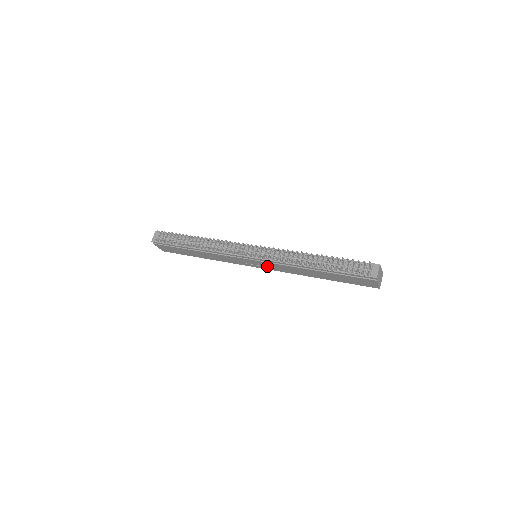
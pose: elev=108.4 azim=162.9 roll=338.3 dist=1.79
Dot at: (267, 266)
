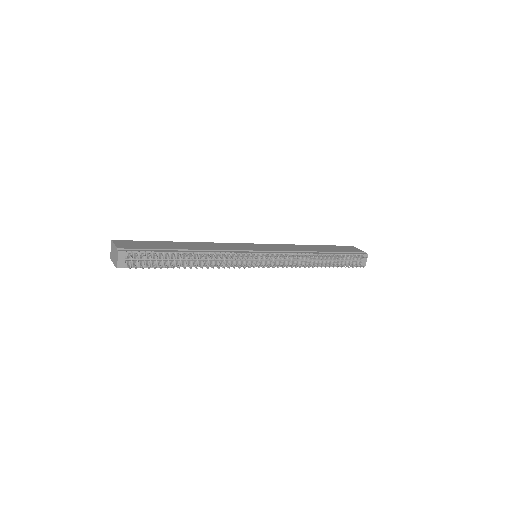
Dot at: occluded
